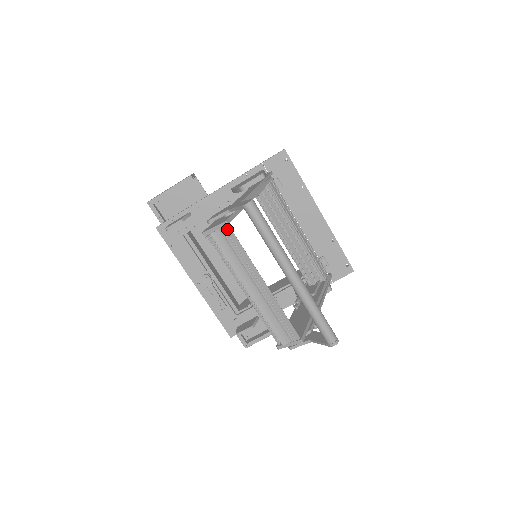
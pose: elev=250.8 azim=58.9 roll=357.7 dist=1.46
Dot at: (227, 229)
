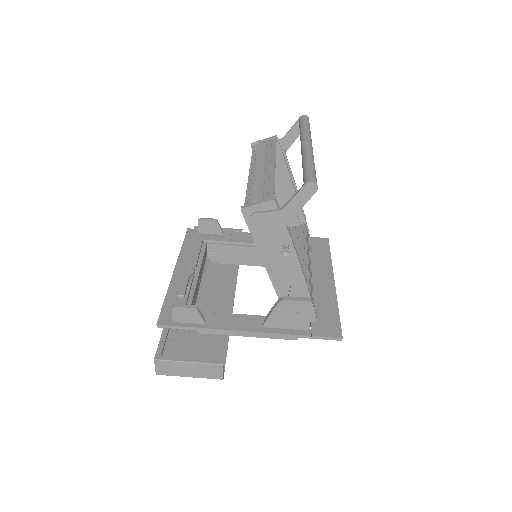
Dot at: (273, 140)
